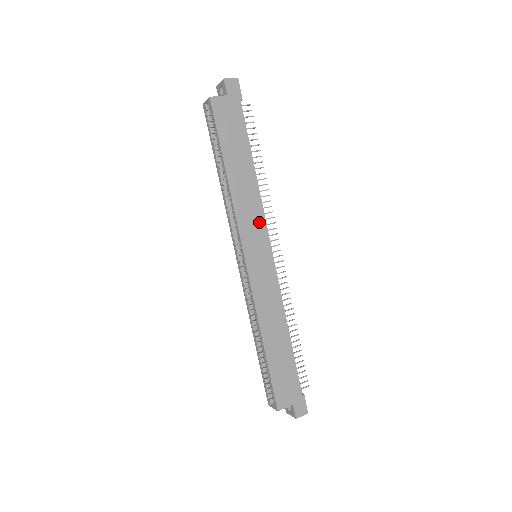
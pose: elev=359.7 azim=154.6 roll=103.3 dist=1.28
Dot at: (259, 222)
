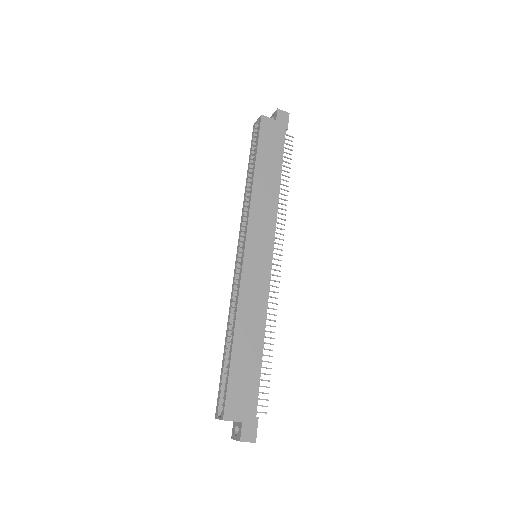
Dot at: (269, 225)
